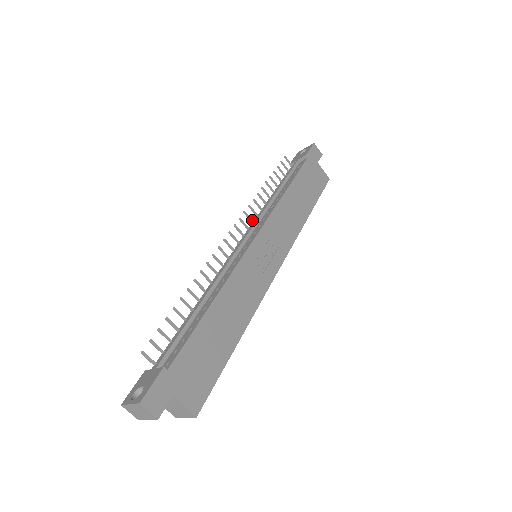
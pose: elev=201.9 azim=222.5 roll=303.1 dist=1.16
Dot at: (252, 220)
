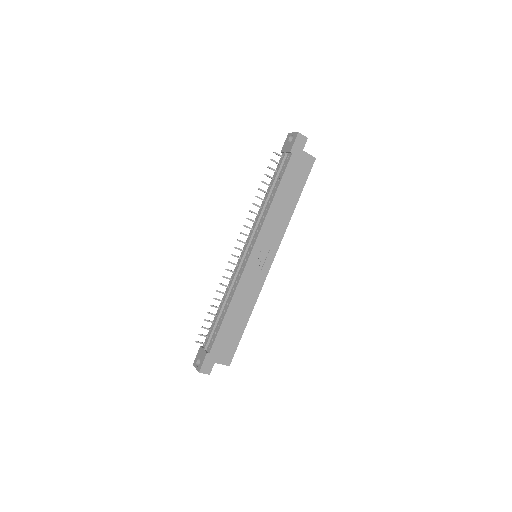
Dot at: (251, 228)
